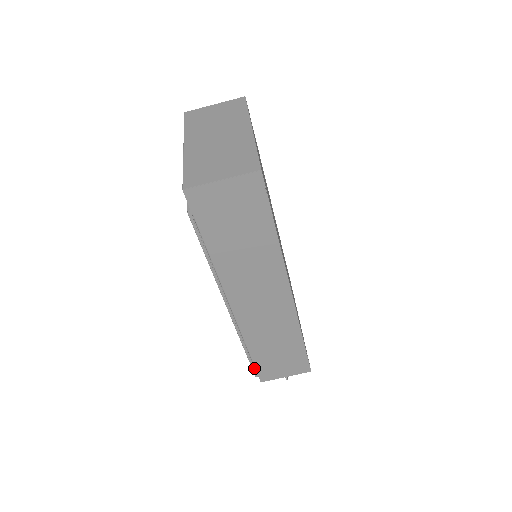
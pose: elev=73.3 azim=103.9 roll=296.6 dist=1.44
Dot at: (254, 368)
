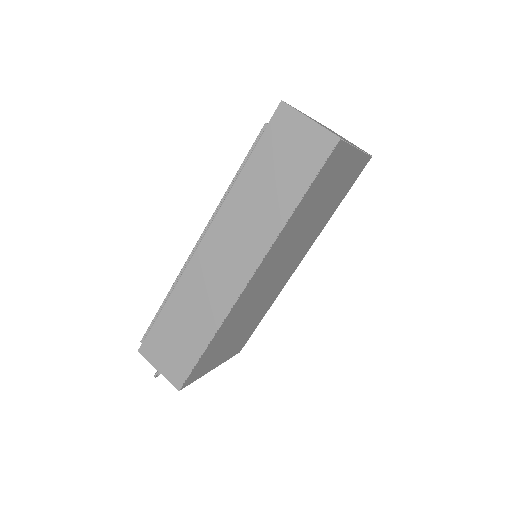
Dot at: (150, 328)
